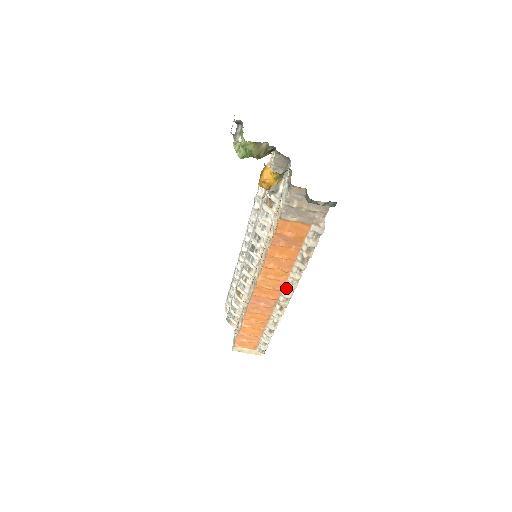
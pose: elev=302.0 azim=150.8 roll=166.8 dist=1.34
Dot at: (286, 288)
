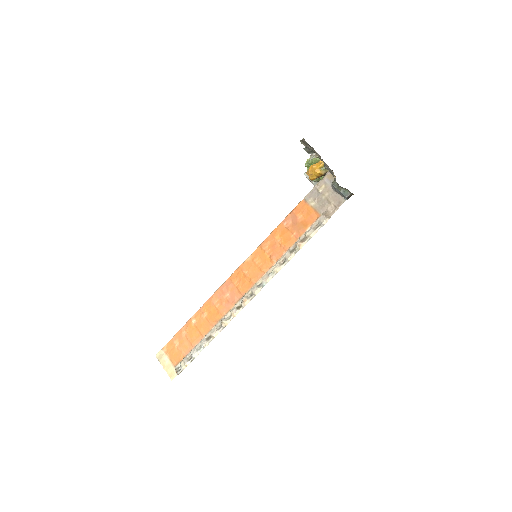
Dot at: (259, 283)
